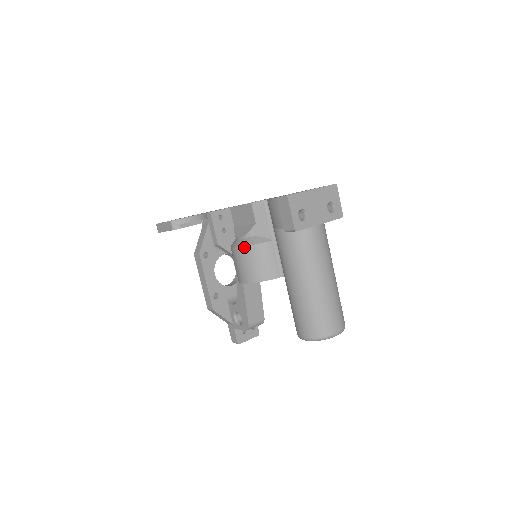
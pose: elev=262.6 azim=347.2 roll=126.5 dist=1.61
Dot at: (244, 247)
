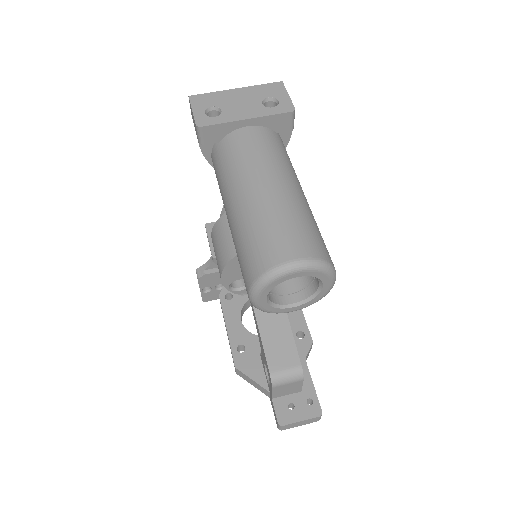
Dot at: (213, 228)
